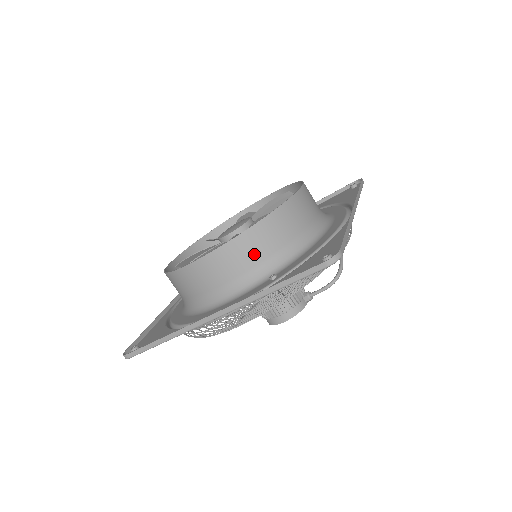
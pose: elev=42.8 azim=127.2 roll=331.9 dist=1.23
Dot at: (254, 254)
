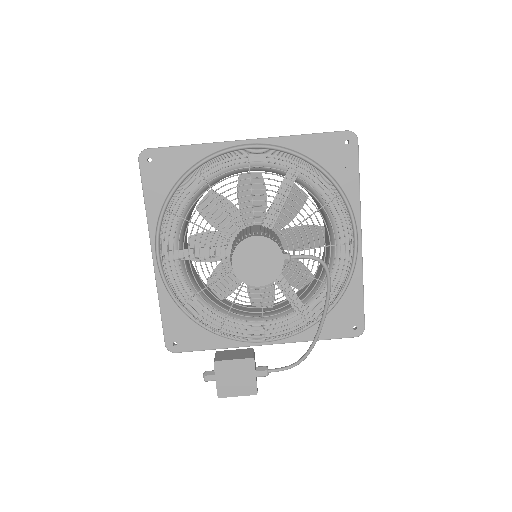
Dot at: occluded
